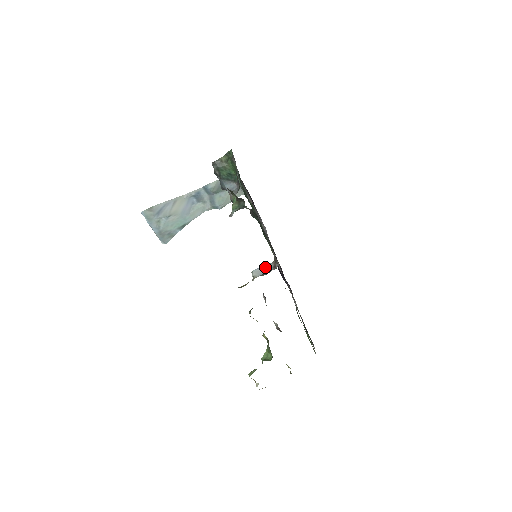
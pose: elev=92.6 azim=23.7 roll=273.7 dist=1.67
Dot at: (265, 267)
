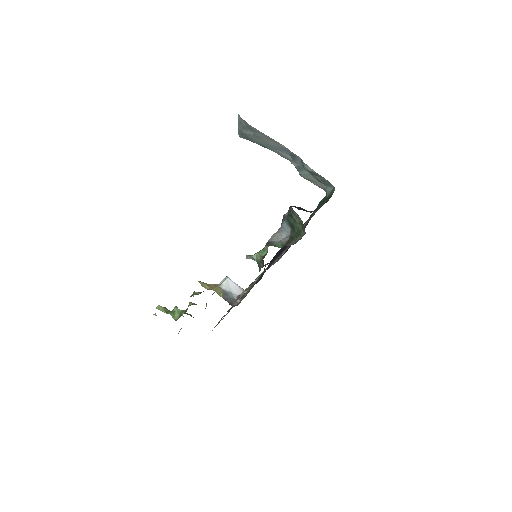
Dot at: (236, 288)
